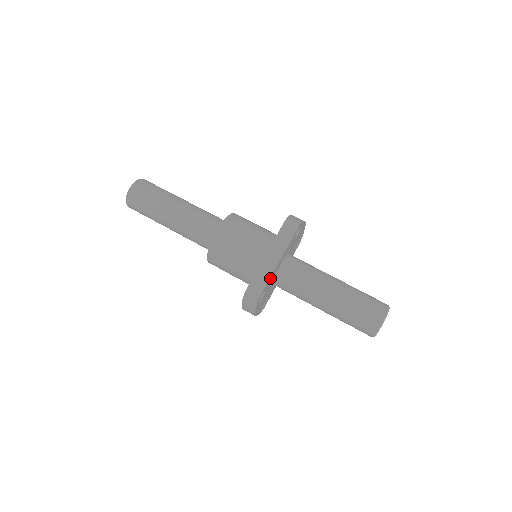
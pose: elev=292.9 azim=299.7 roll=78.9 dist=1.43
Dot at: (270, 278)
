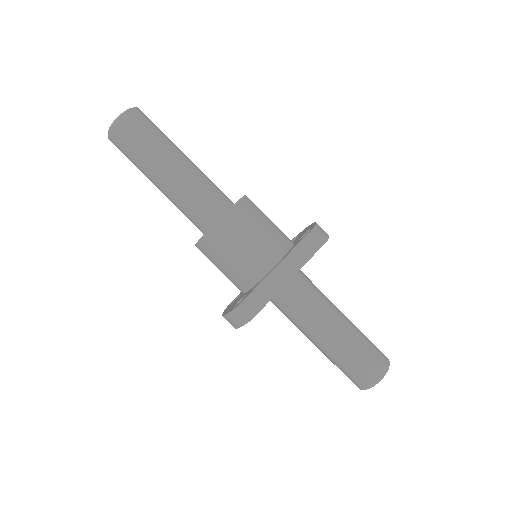
Dot at: (273, 296)
